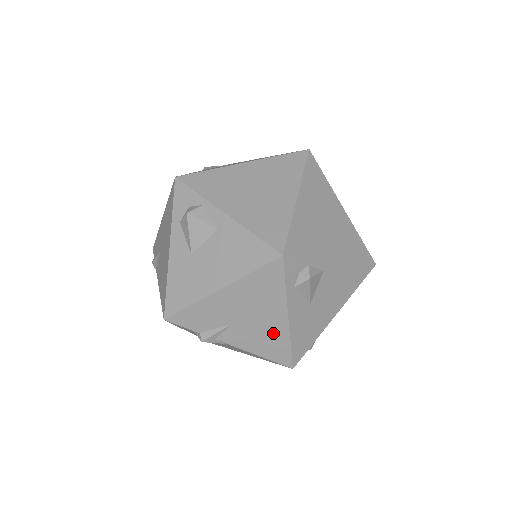
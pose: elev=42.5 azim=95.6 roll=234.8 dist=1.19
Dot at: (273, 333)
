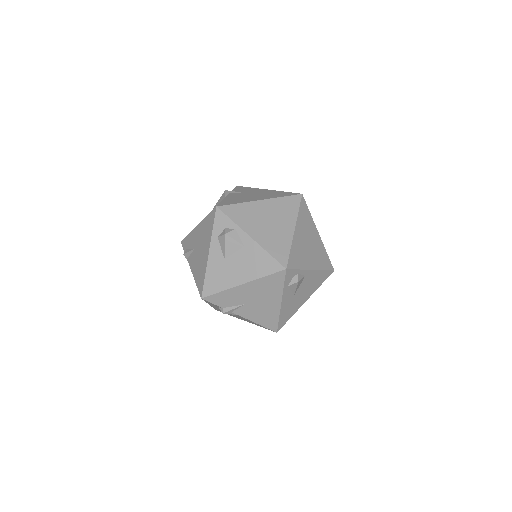
Dot at: (270, 311)
